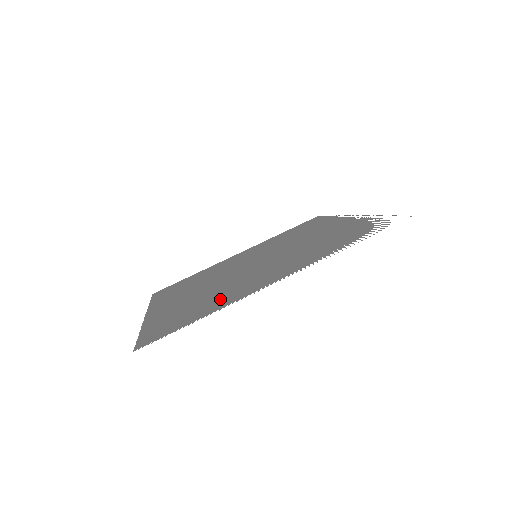
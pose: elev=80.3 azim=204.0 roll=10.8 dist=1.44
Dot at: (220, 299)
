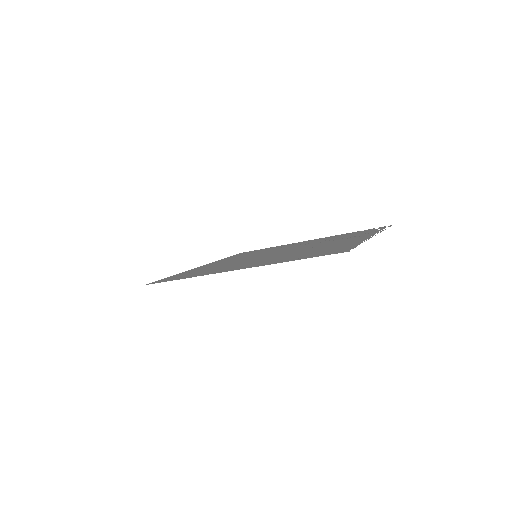
Dot at: occluded
